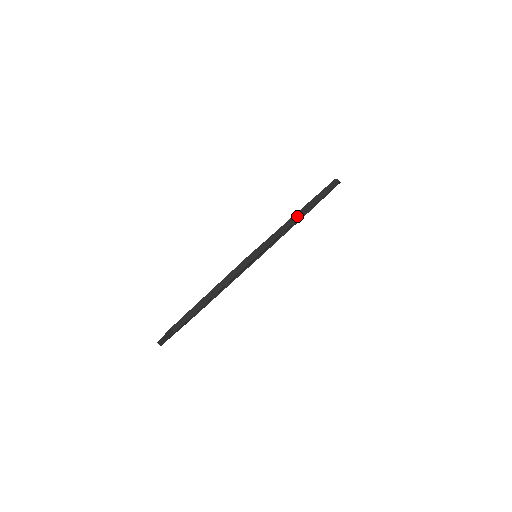
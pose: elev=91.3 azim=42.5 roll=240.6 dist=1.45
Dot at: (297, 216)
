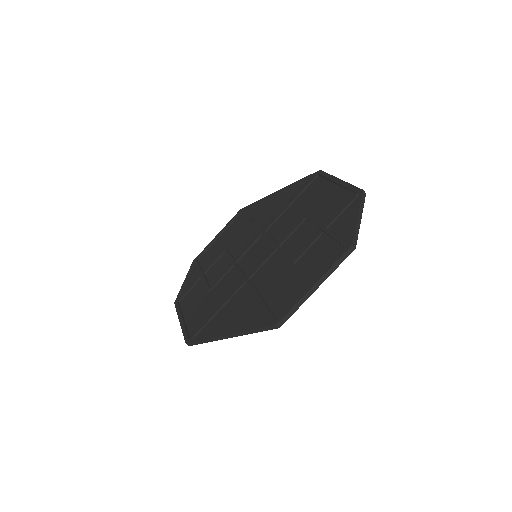
Dot at: (228, 336)
